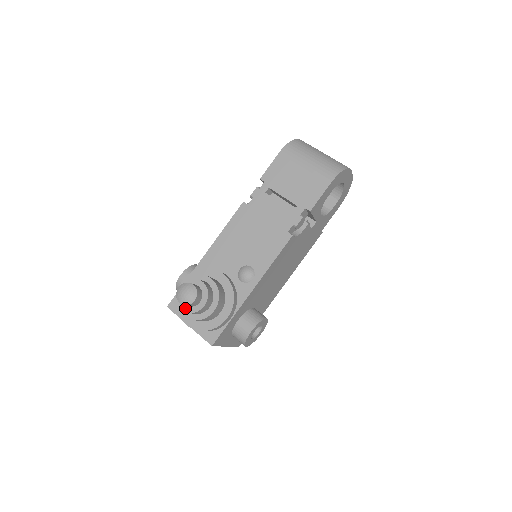
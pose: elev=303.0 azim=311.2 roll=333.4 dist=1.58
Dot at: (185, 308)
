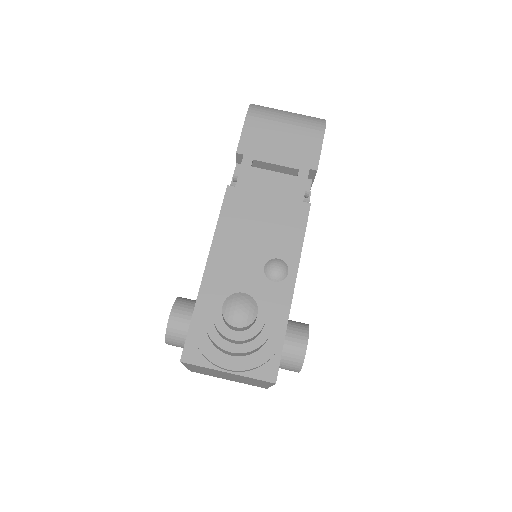
Dot at: (238, 336)
